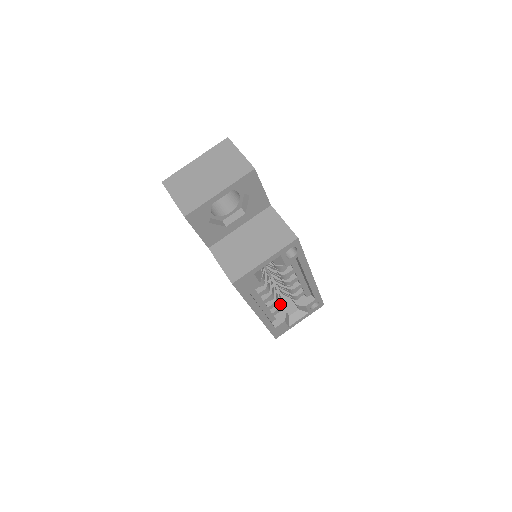
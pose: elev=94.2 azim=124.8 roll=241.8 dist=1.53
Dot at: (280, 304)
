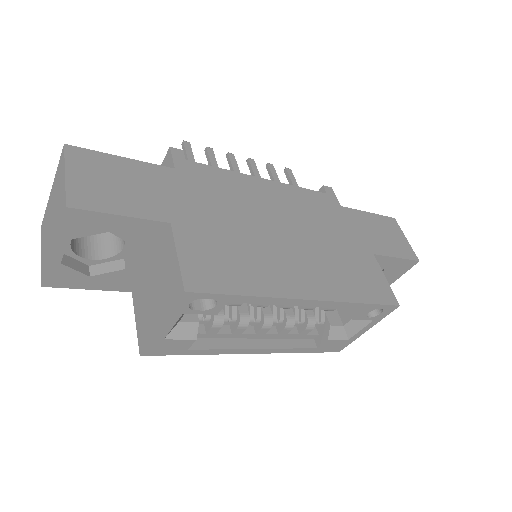
Dot at: (308, 320)
